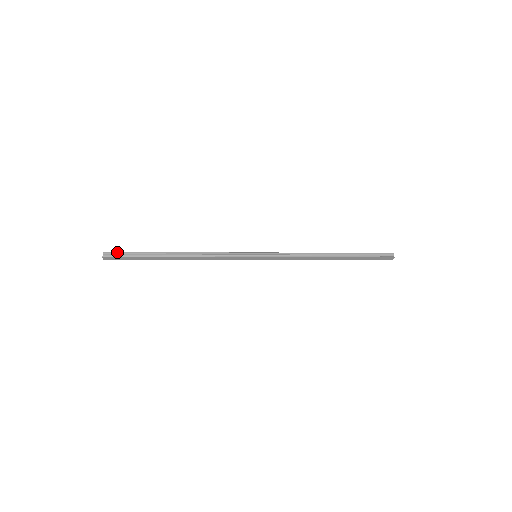
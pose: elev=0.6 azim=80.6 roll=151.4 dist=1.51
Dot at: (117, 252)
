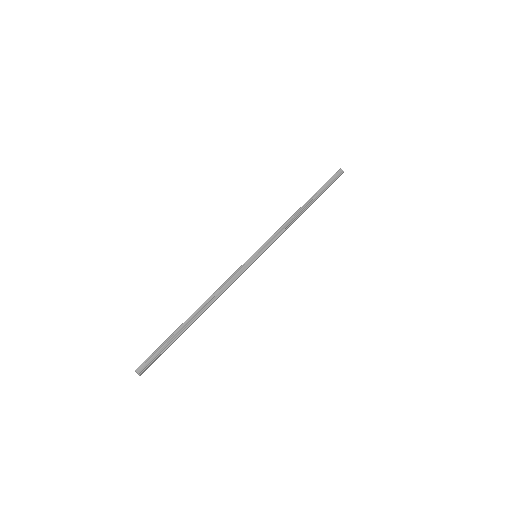
Dot at: (148, 358)
